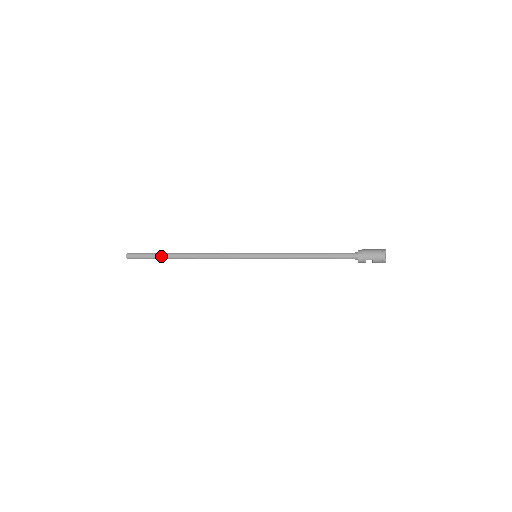
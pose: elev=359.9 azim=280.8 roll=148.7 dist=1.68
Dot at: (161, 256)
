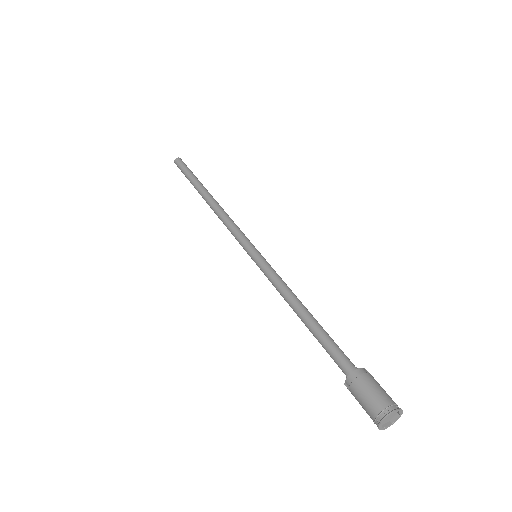
Dot at: (192, 183)
